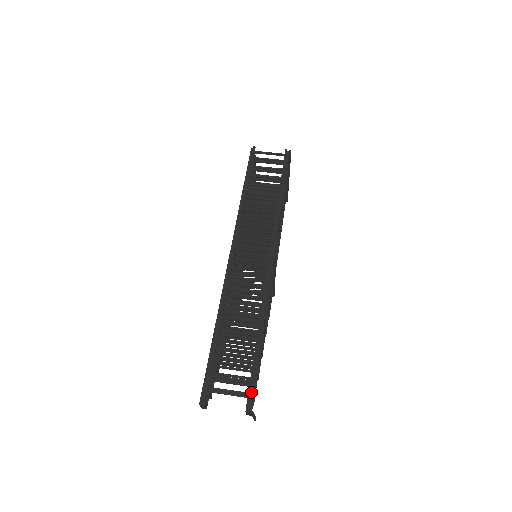
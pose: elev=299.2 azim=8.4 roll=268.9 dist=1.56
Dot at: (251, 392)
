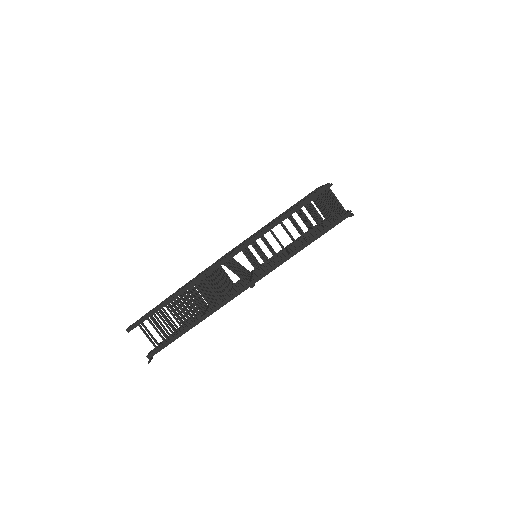
Dot at: (158, 350)
